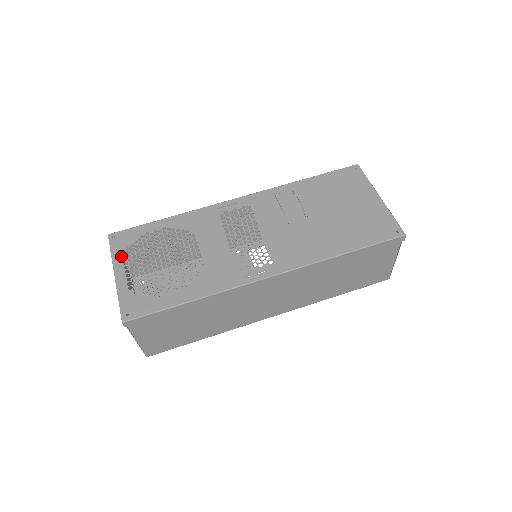
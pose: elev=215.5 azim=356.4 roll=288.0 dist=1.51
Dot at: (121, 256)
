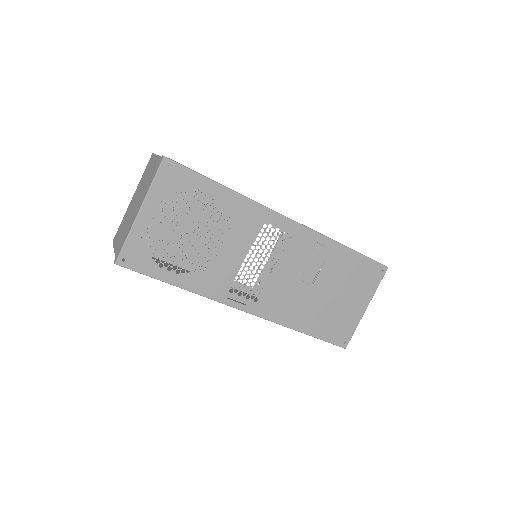
Dot at: (158, 195)
